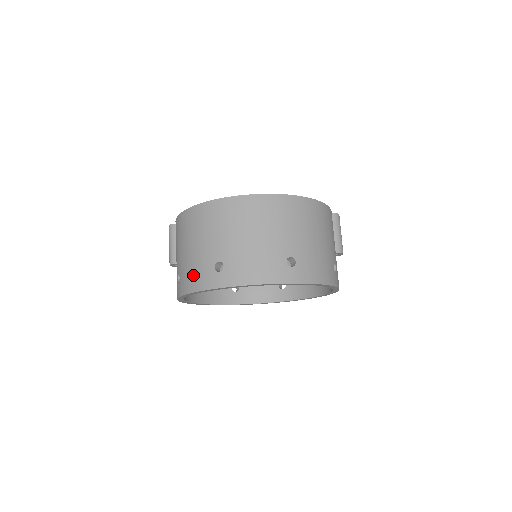
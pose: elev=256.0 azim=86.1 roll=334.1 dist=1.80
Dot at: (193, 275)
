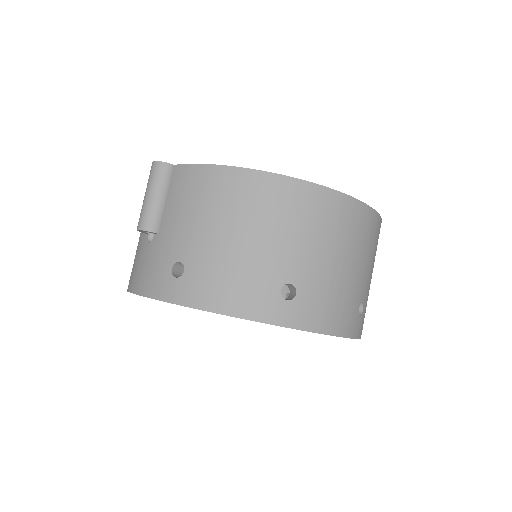
Dot at: (232, 286)
